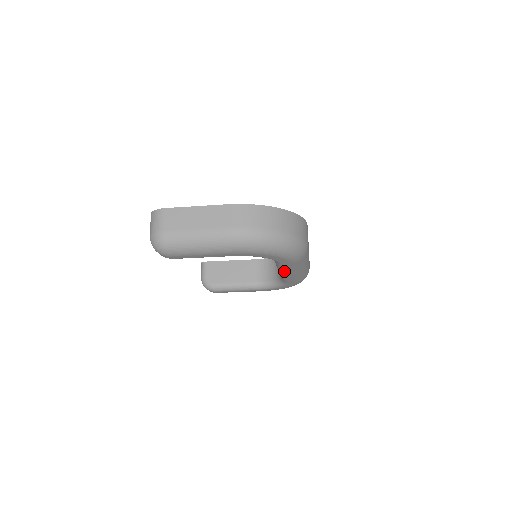
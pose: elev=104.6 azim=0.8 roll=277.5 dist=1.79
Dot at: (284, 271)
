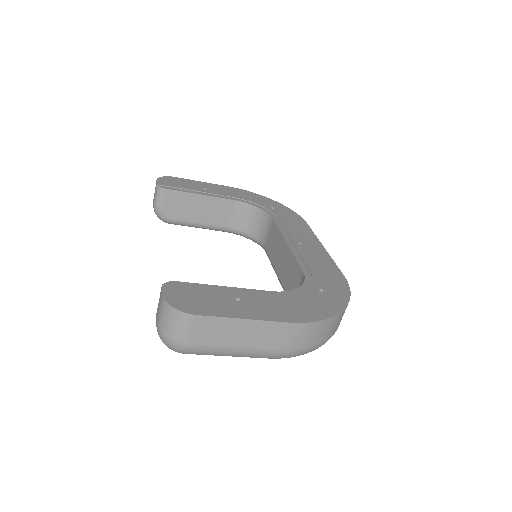
Dot at: occluded
